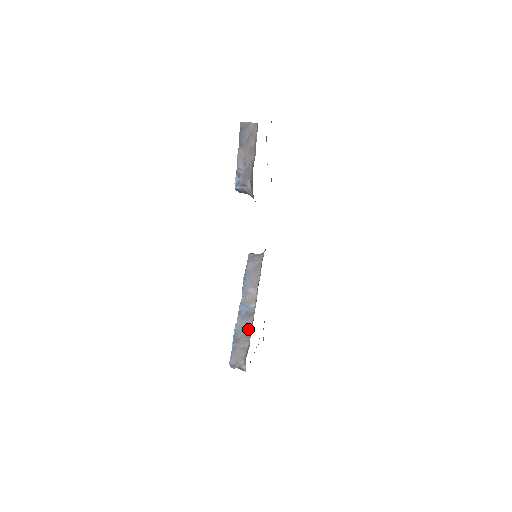
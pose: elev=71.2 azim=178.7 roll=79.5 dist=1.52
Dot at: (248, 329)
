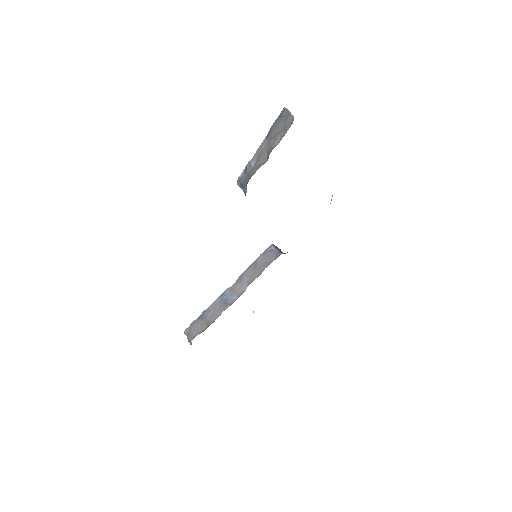
Dot at: (216, 315)
